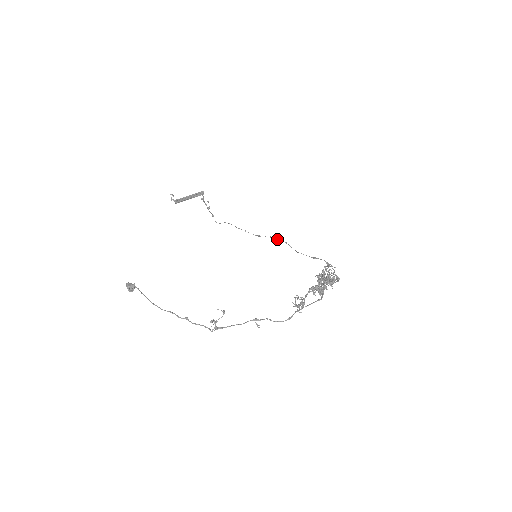
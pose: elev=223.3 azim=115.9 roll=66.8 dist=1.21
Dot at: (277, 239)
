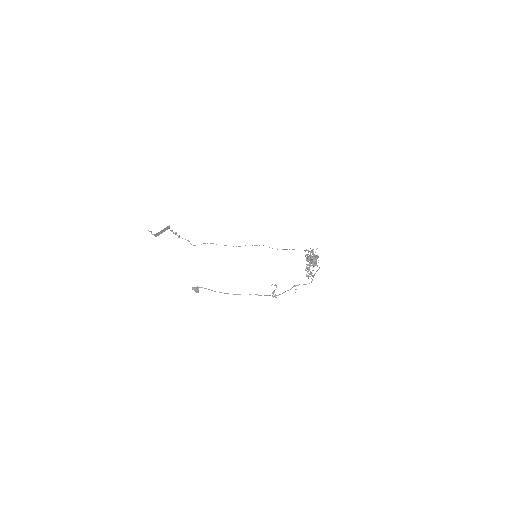
Dot at: (255, 245)
